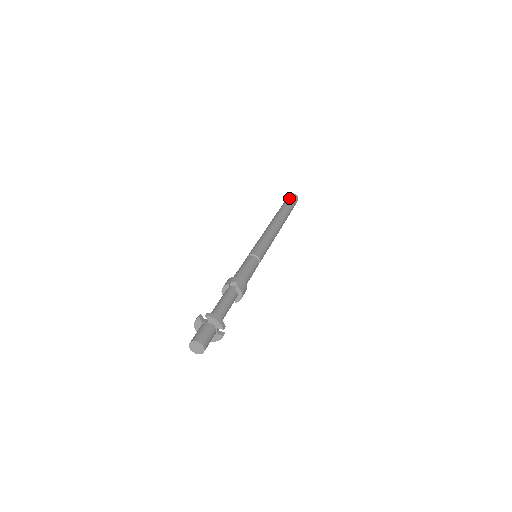
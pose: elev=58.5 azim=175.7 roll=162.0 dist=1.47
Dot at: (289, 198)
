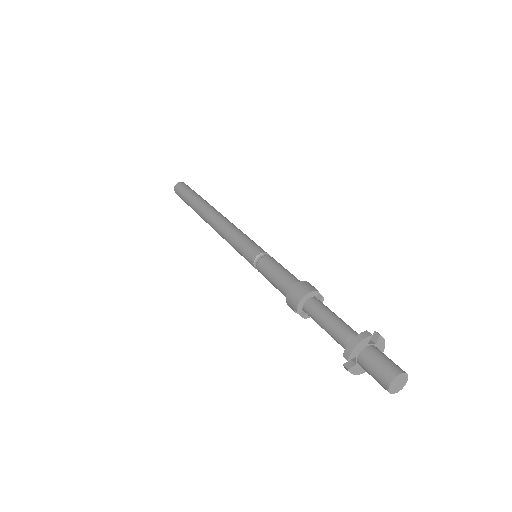
Dot at: occluded
